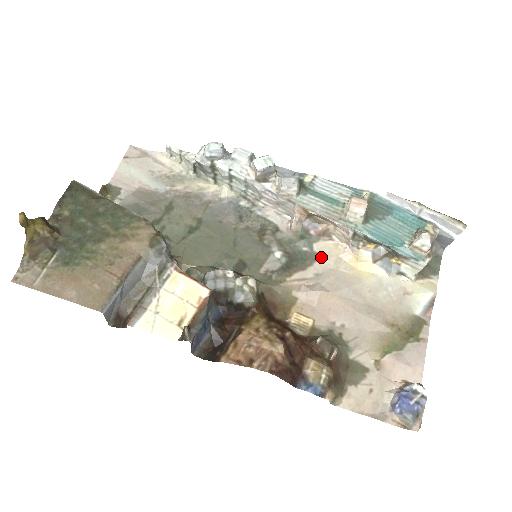
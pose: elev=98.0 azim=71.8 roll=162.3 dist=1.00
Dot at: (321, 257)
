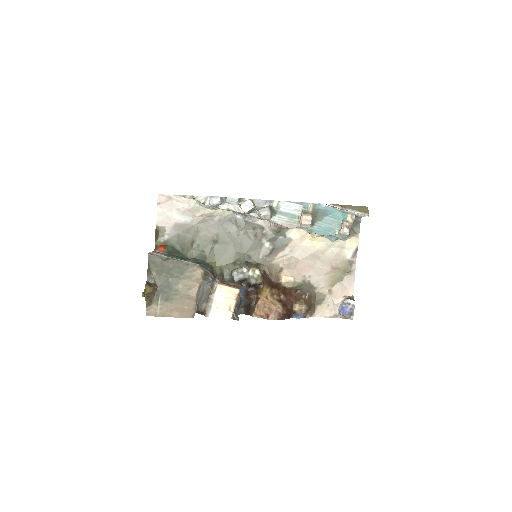
Dot at: (291, 240)
